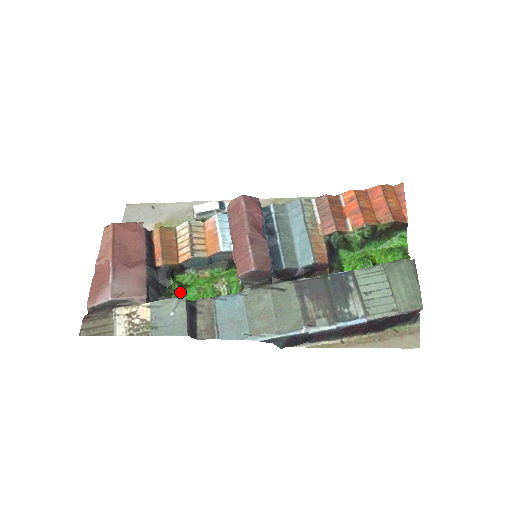
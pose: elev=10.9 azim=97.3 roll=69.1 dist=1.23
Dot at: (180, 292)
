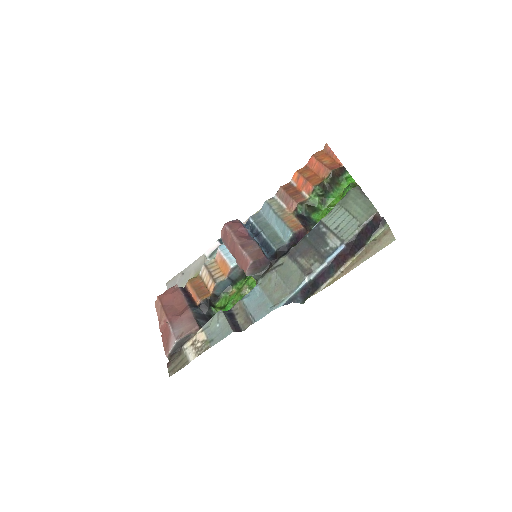
Dot at: occluded
